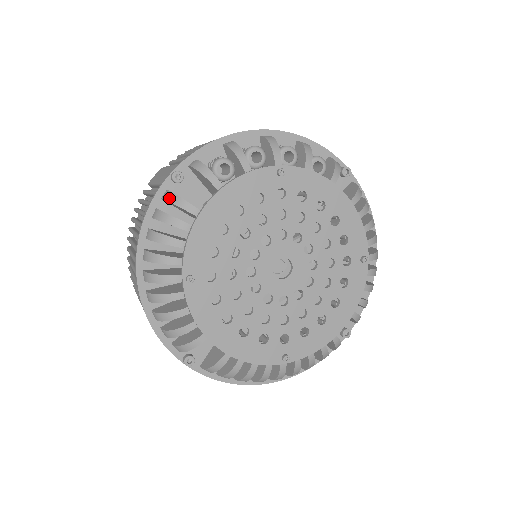
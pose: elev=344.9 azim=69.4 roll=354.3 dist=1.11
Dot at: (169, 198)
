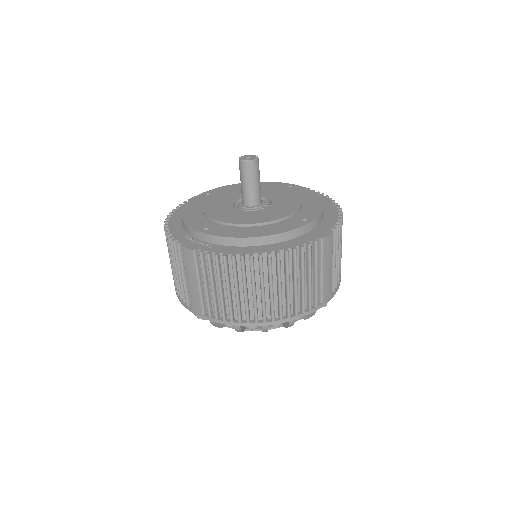
Dot at: (195, 315)
